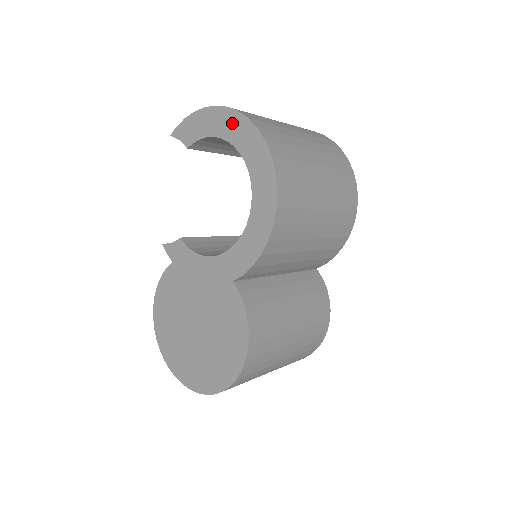
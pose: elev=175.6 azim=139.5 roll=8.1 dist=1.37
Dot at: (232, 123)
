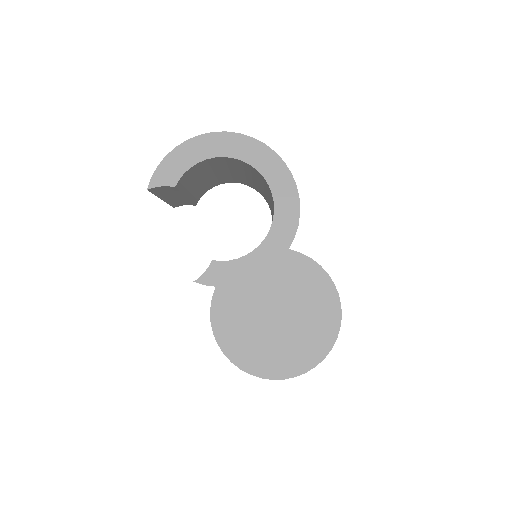
Dot at: (213, 143)
